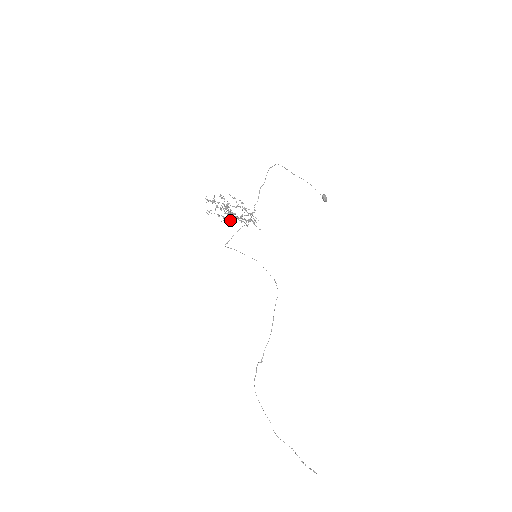
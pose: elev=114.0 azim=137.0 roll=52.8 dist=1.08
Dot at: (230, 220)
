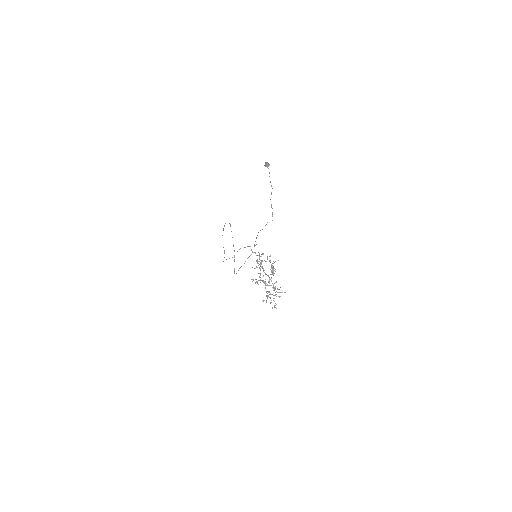
Dot at: occluded
